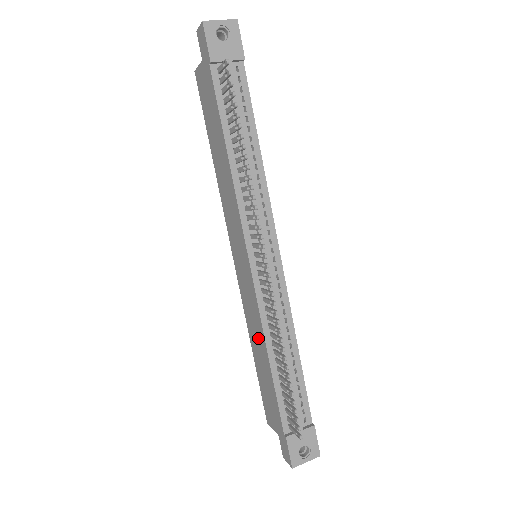
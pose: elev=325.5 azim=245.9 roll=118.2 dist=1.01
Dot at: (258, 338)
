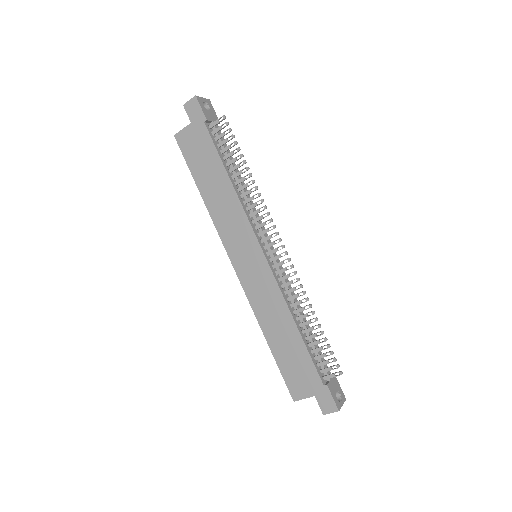
Dot at: (278, 317)
